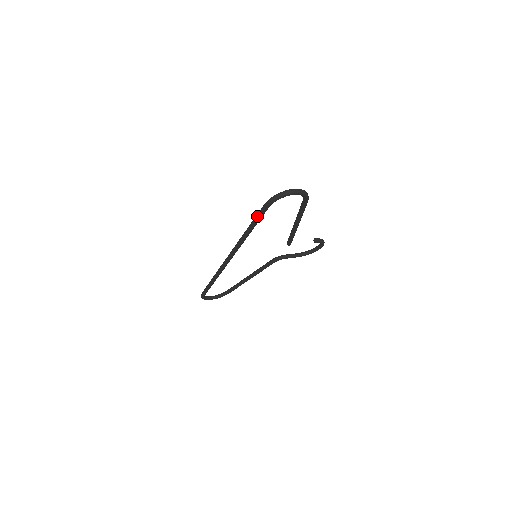
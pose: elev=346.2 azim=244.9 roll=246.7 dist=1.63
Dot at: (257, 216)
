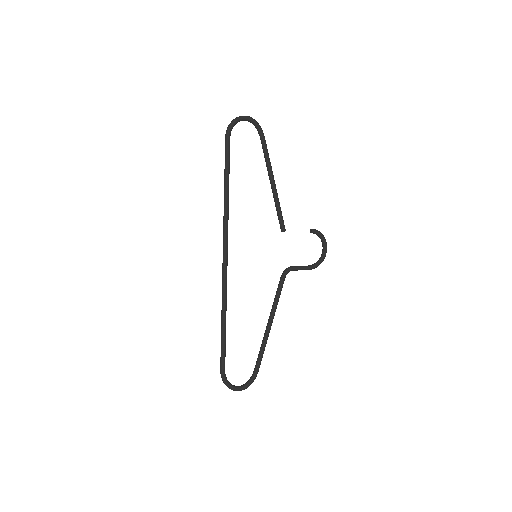
Dot at: (225, 156)
